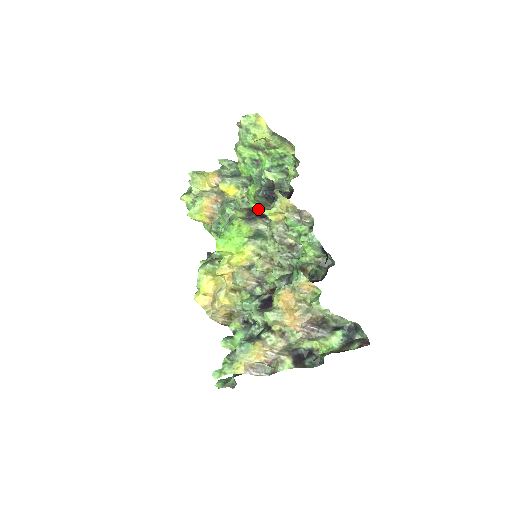
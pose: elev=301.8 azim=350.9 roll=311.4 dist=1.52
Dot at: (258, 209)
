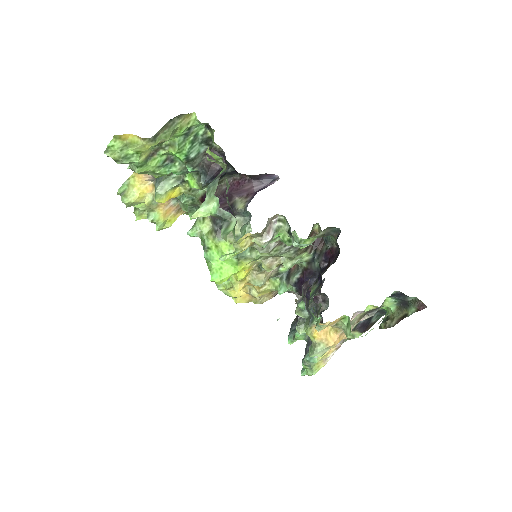
Dot at: (223, 260)
